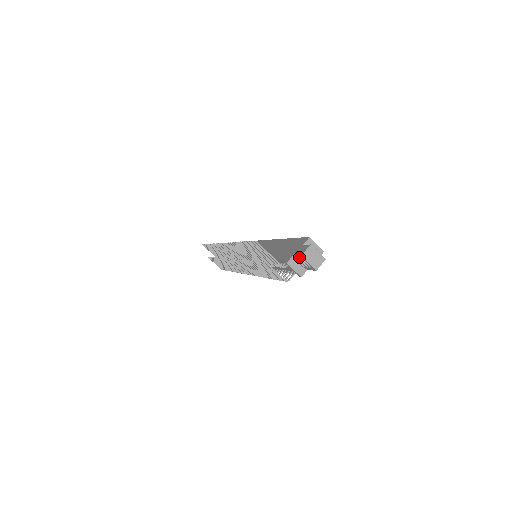
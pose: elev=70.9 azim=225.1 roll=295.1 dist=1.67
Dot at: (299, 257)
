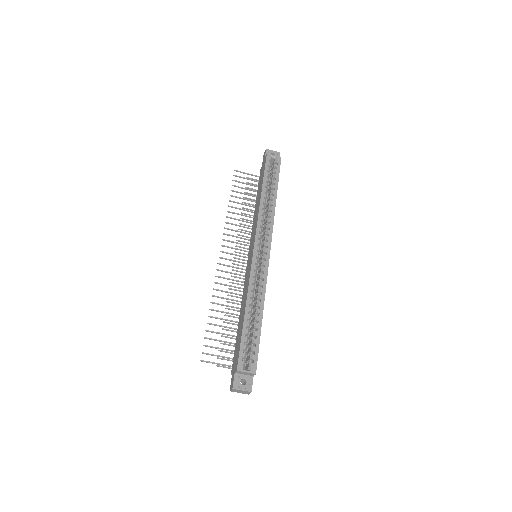
Dot at: occluded
